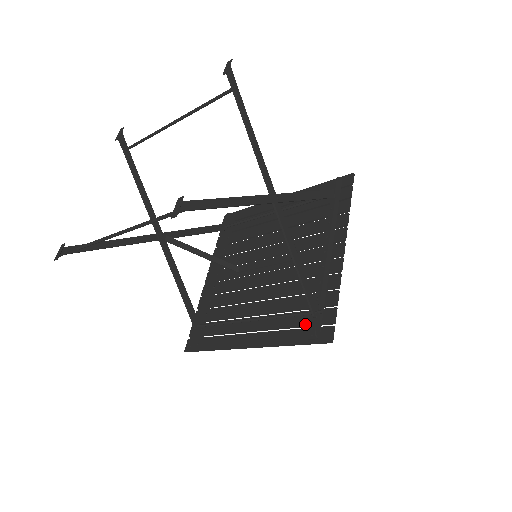
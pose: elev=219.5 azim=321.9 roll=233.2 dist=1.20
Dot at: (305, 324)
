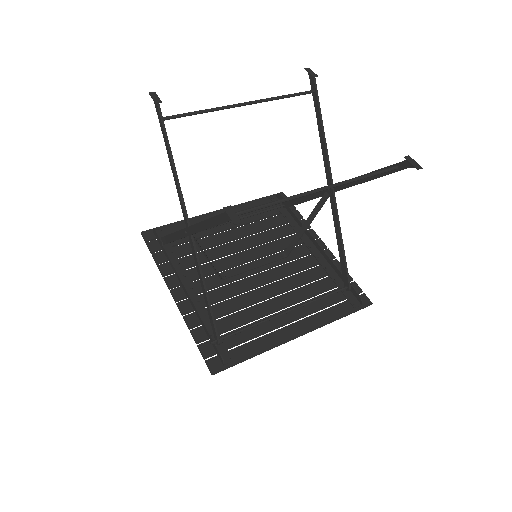
Dot at: (340, 299)
